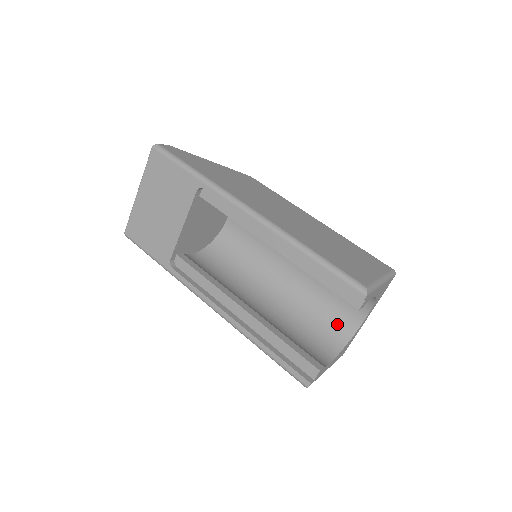
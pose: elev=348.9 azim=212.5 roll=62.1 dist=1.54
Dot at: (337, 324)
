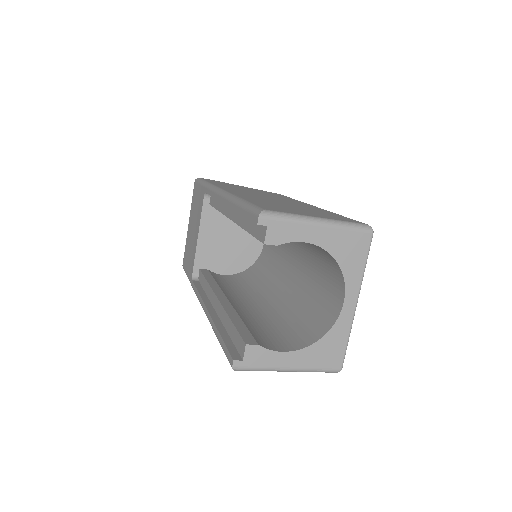
Dot at: (320, 317)
